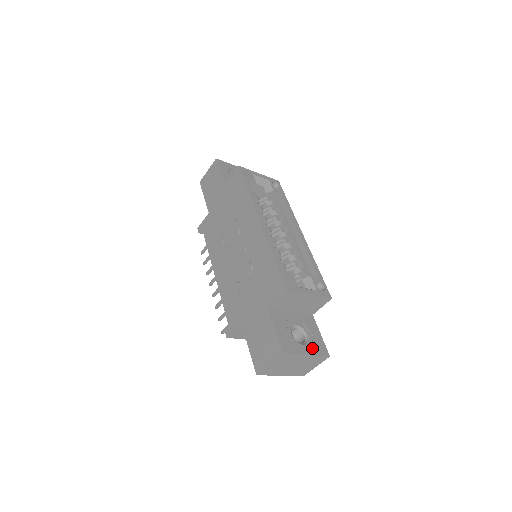
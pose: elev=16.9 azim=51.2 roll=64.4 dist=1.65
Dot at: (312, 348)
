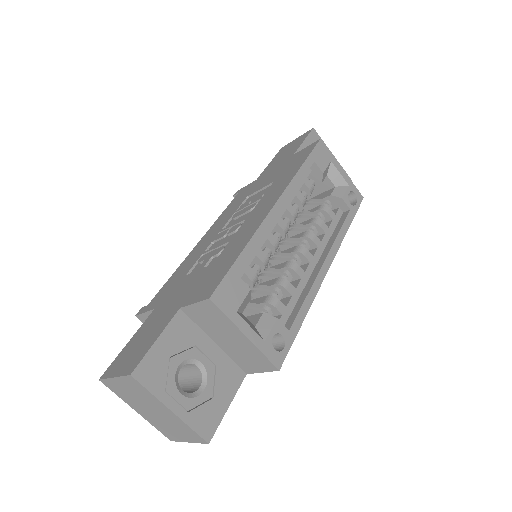
Dot at: (191, 409)
